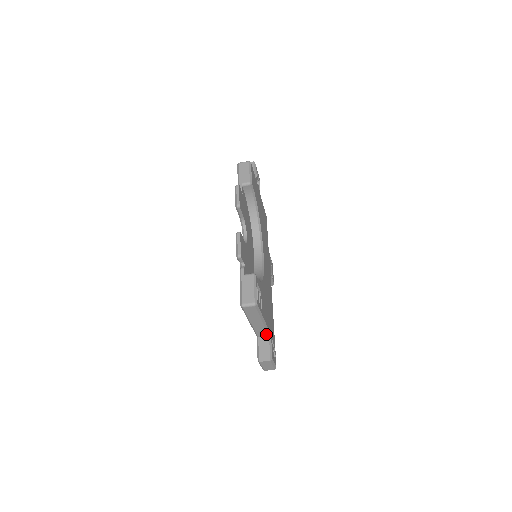
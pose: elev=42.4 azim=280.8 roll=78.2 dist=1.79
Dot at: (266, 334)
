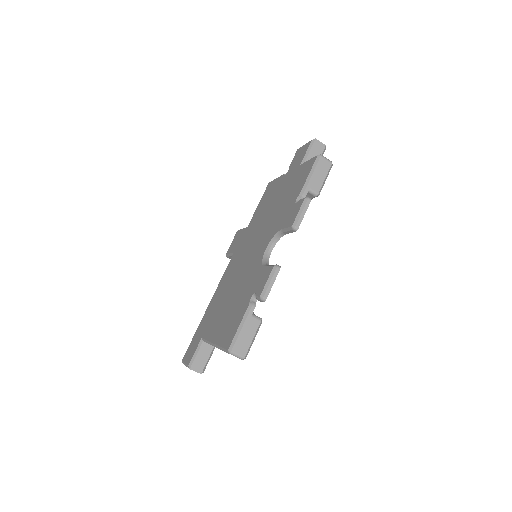
Dot at: occluded
